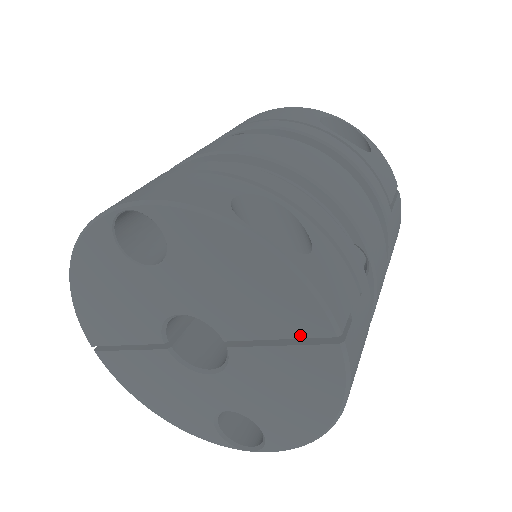
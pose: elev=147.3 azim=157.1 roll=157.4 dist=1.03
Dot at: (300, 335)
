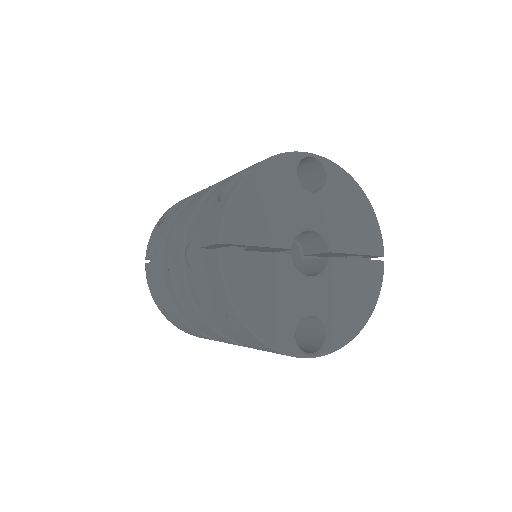
Dot at: (370, 253)
